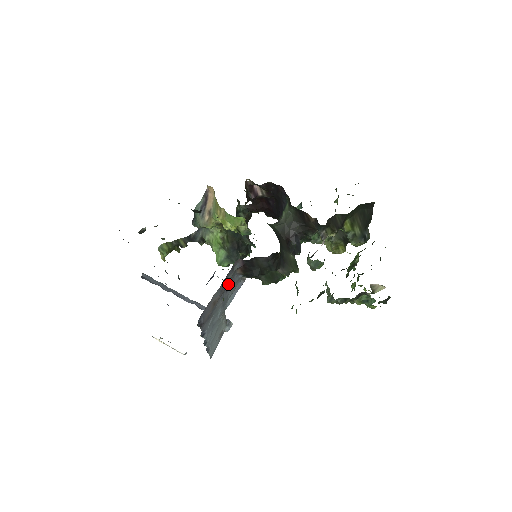
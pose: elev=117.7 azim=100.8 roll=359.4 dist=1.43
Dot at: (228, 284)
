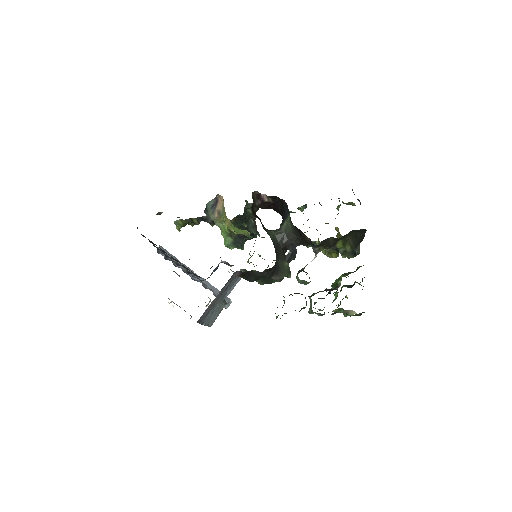
Dot at: occluded
